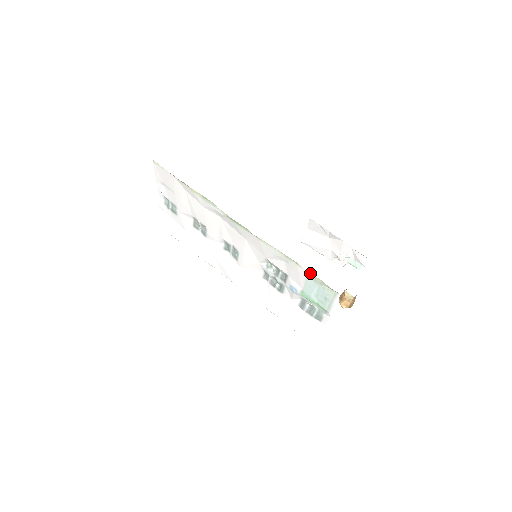
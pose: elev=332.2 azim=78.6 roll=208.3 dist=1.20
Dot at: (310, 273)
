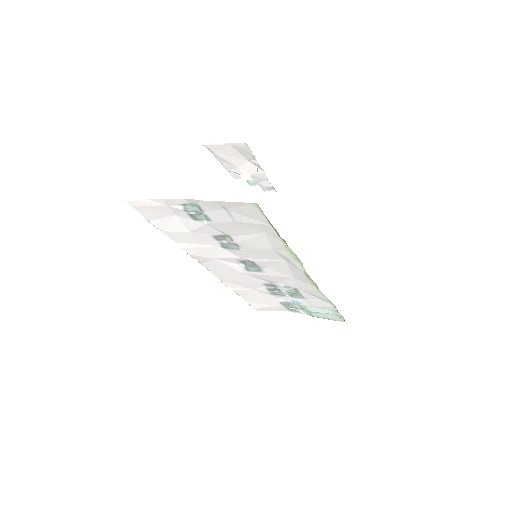
Dot at: (338, 312)
